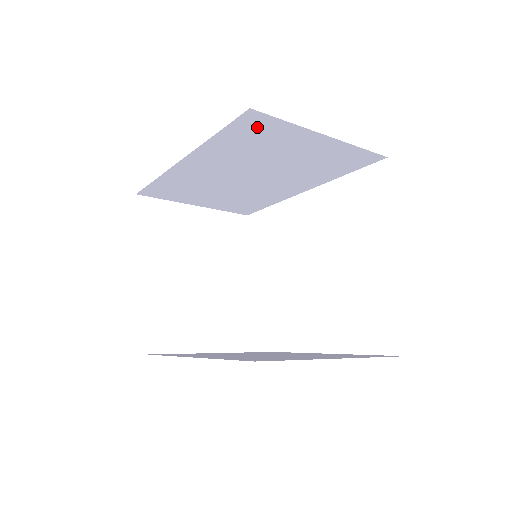
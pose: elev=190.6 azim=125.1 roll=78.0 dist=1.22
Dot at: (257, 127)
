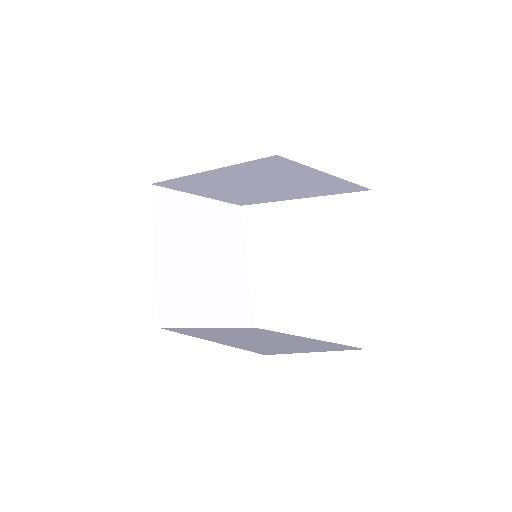
Dot at: (277, 164)
